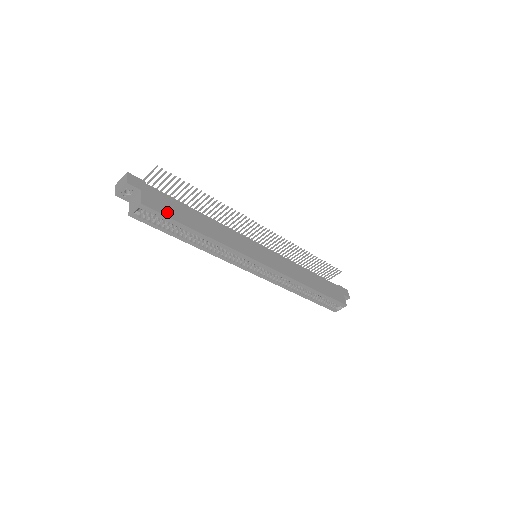
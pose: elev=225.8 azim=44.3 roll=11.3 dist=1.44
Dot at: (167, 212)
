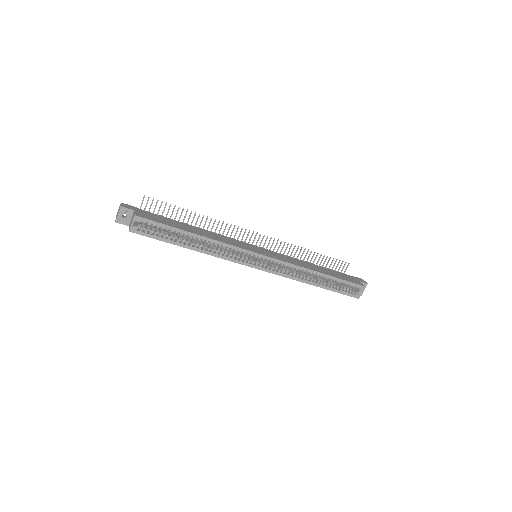
Dot at: (160, 221)
